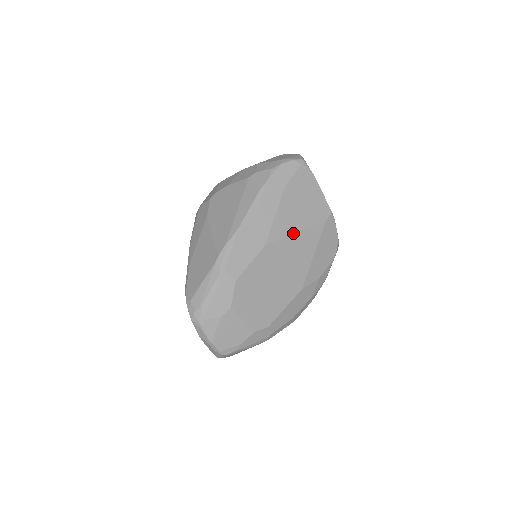
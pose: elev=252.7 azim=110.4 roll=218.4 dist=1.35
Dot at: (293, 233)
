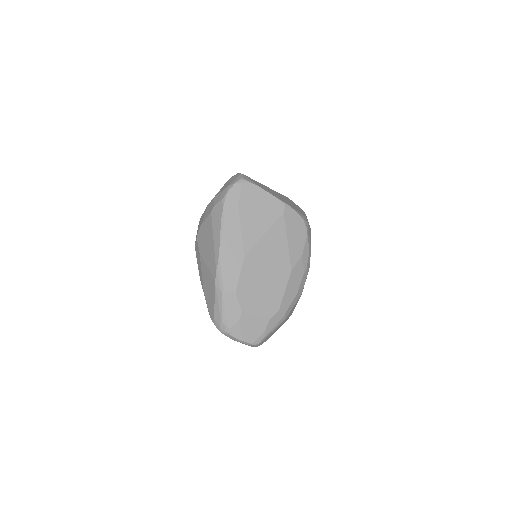
Dot at: (262, 236)
